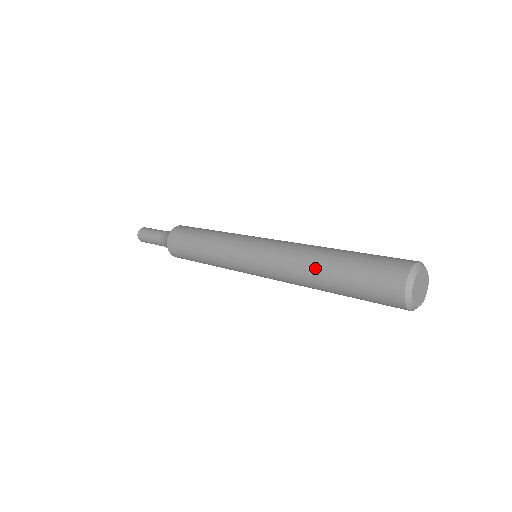
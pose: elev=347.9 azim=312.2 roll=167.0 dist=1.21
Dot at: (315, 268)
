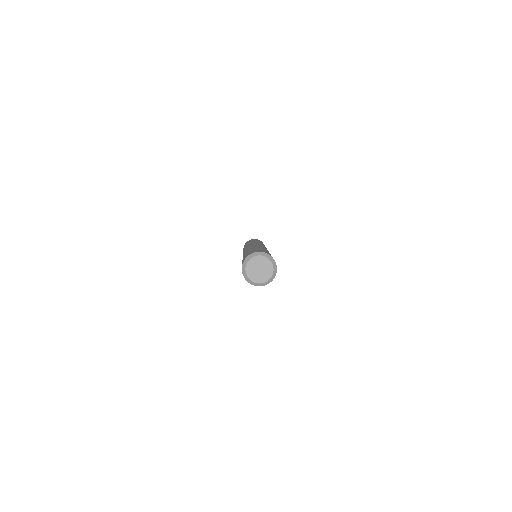
Dot at: occluded
